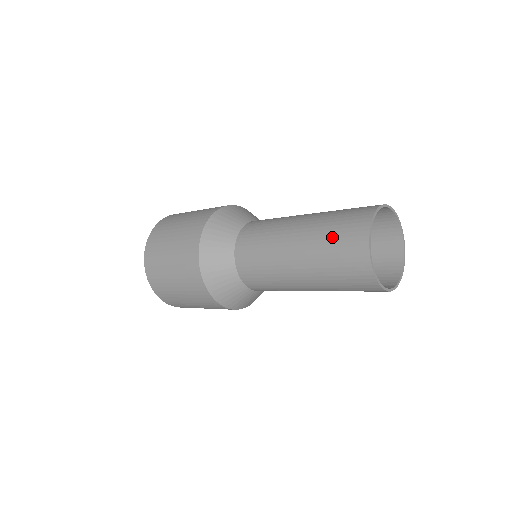
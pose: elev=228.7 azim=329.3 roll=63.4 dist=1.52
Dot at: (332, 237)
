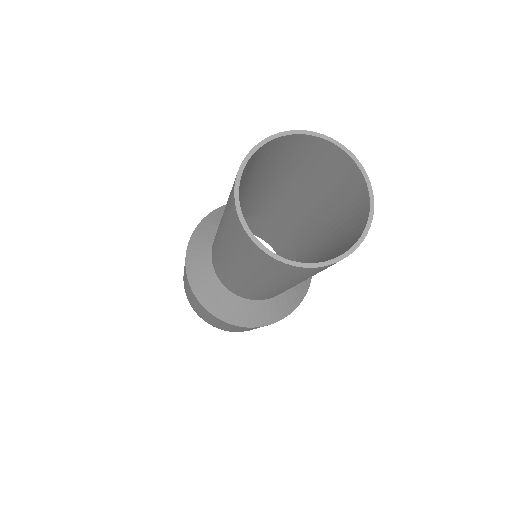
Dot at: (228, 199)
